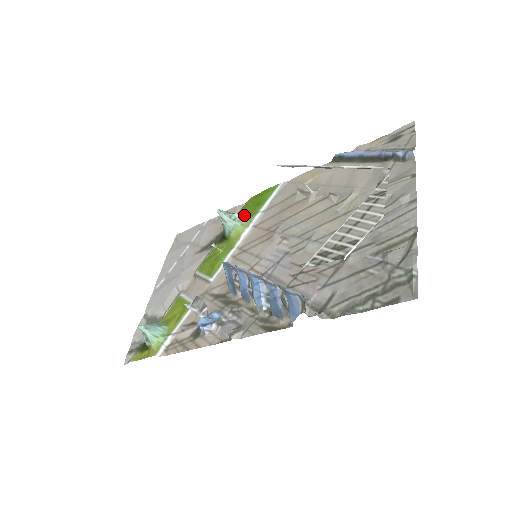
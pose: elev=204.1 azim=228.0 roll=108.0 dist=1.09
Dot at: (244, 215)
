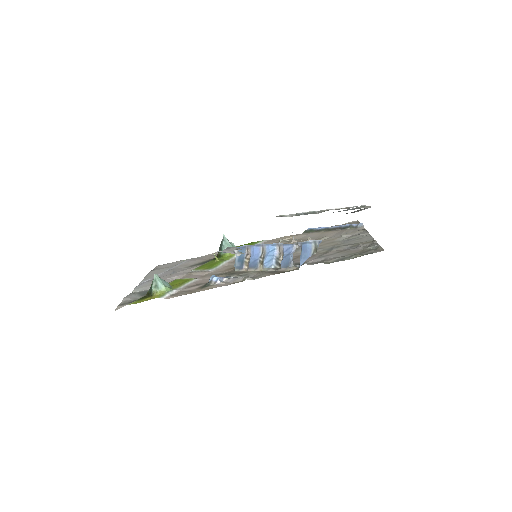
Dot at: occluded
